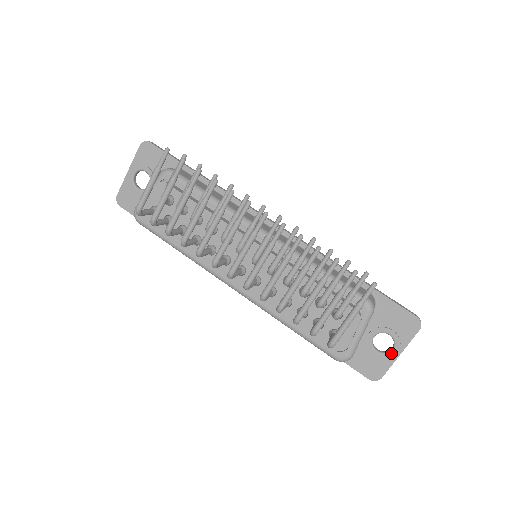
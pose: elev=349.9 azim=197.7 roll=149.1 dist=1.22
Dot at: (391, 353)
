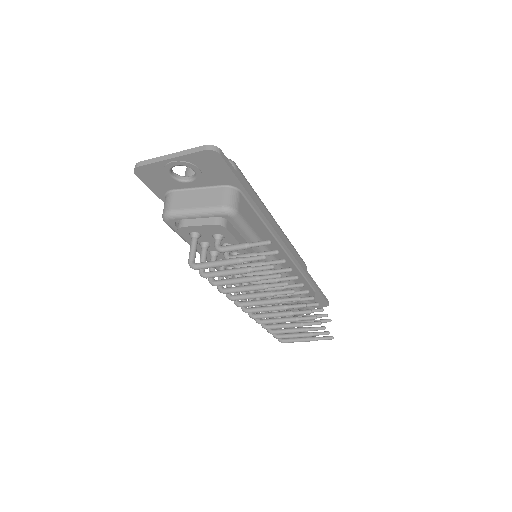
Dot at: occluded
